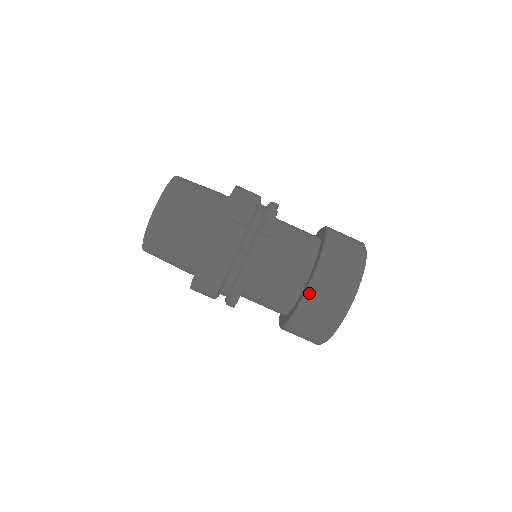
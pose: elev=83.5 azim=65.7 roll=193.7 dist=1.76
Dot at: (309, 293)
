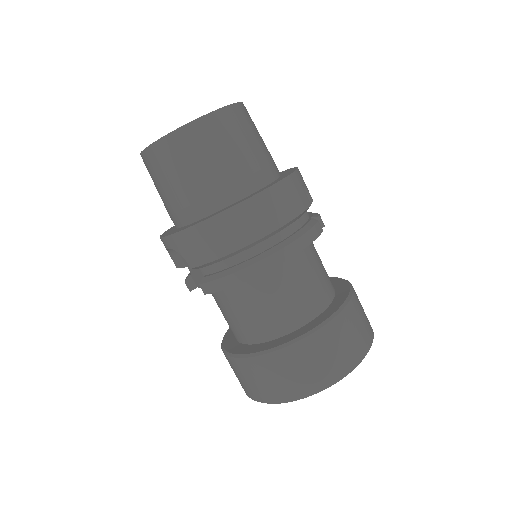
Dot at: (337, 318)
